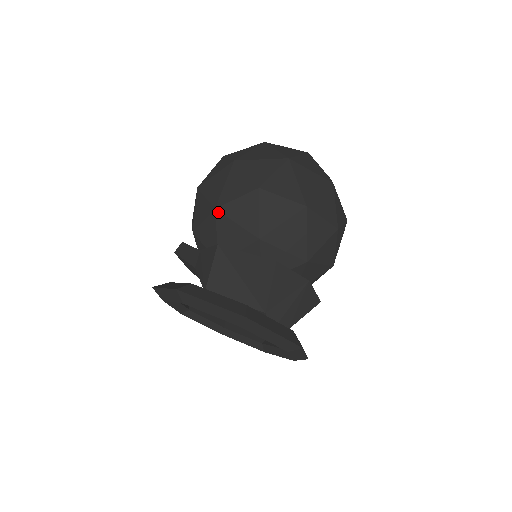
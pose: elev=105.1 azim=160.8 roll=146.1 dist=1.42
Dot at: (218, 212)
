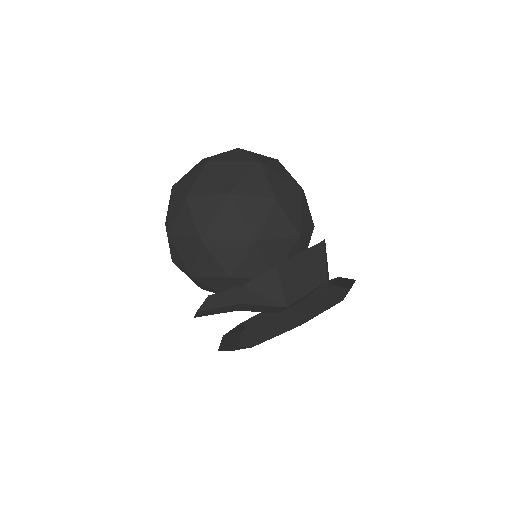
Dot at: (259, 242)
